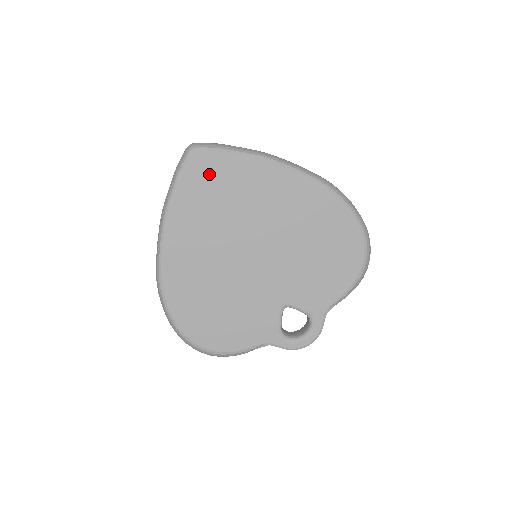
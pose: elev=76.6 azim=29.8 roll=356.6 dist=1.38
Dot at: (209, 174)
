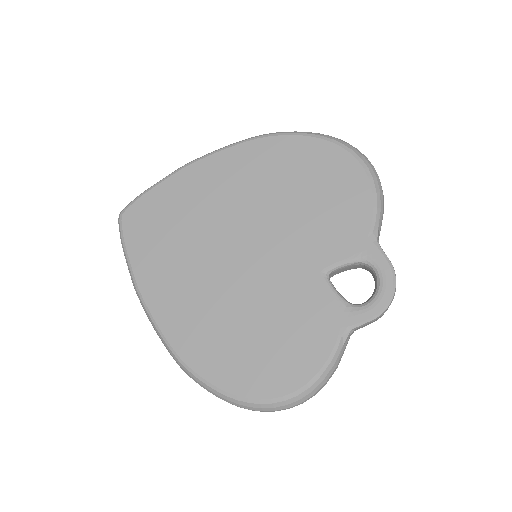
Dot at: (149, 220)
